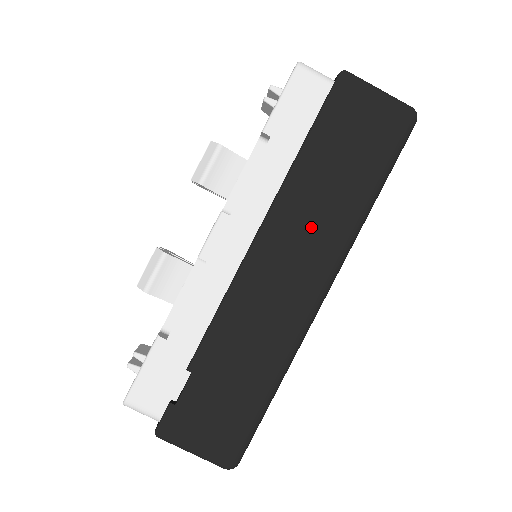
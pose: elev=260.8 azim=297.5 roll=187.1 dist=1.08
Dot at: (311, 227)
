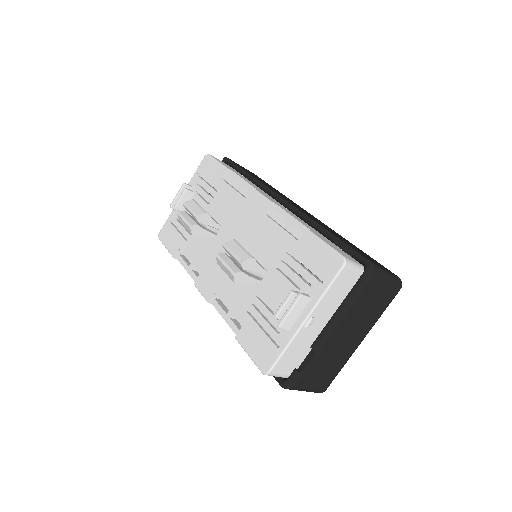
Dot at: occluded
